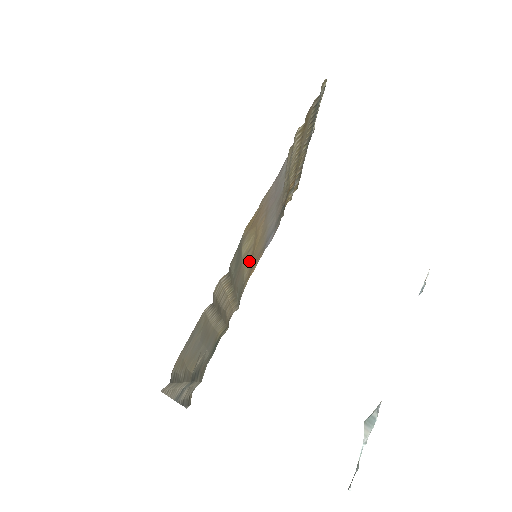
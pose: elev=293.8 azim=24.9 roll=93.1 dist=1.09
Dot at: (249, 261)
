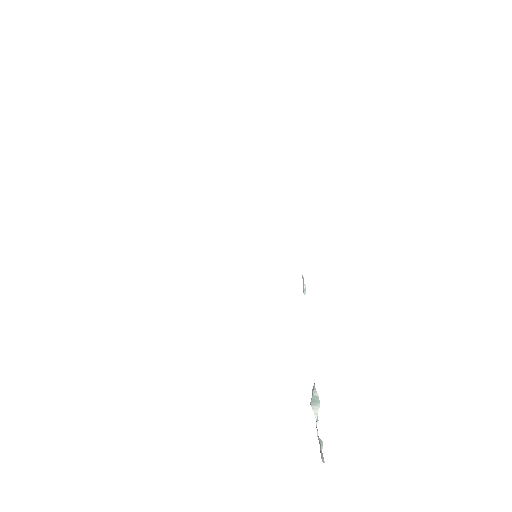
Dot at: occluded
